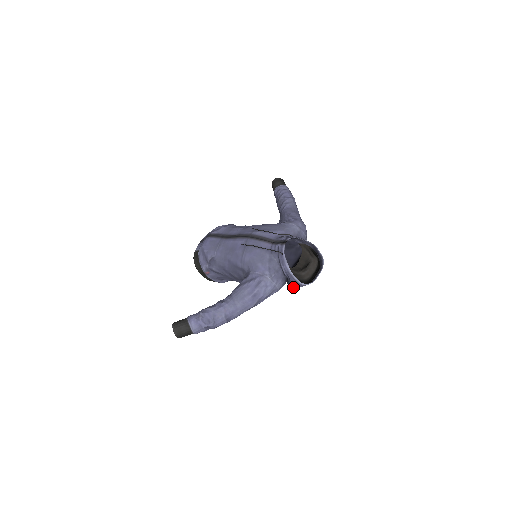
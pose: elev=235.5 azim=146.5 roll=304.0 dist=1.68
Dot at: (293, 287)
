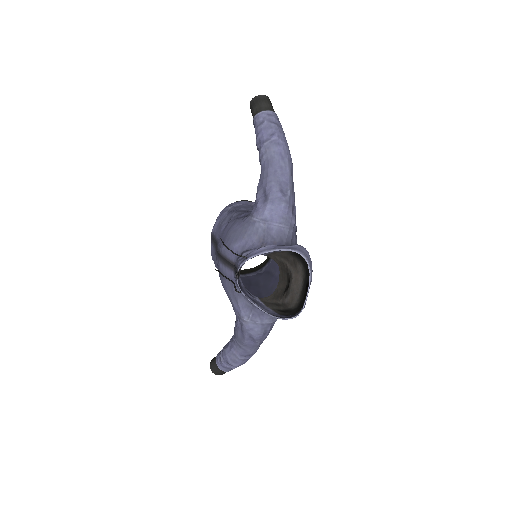
Dot at: occluded
